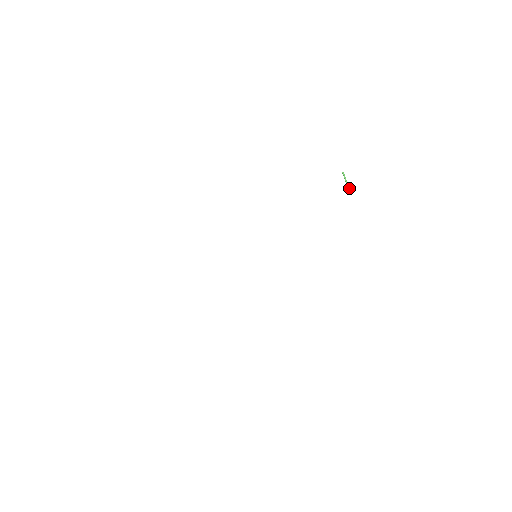
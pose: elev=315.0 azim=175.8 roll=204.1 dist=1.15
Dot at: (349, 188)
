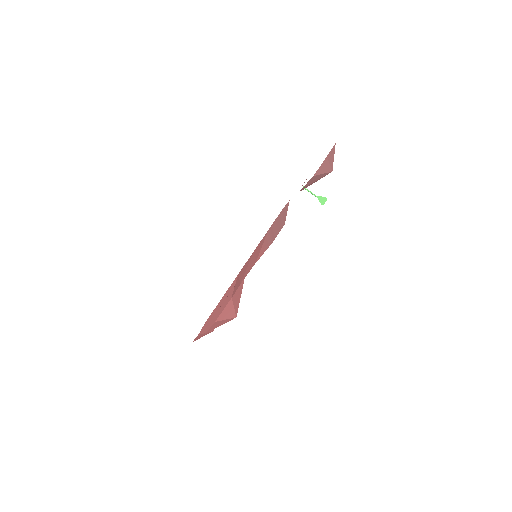
Dot at: (319, 198)
